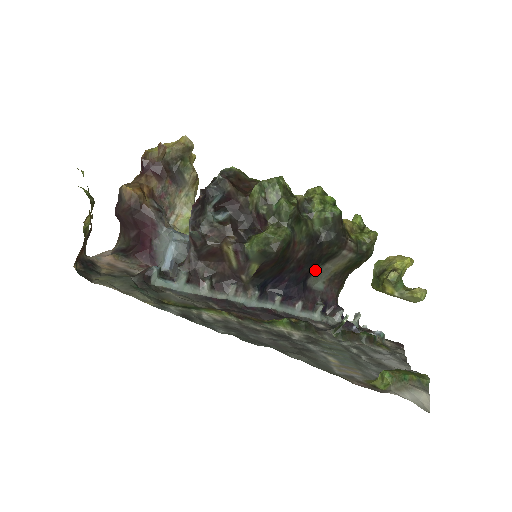
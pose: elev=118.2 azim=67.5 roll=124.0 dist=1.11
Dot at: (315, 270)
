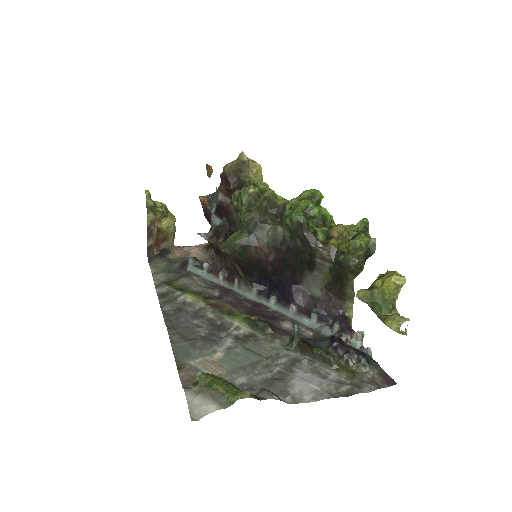
Dot at: (305, 275)
